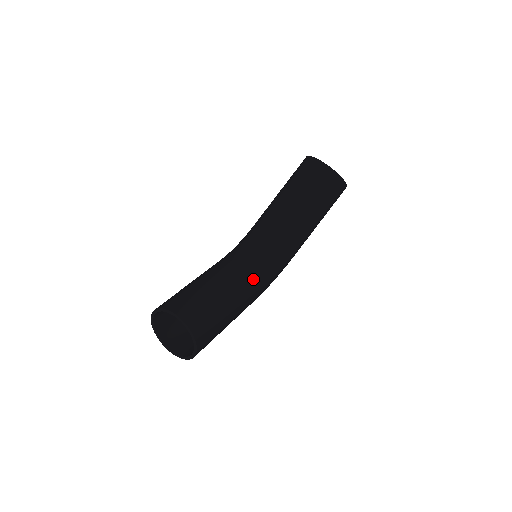
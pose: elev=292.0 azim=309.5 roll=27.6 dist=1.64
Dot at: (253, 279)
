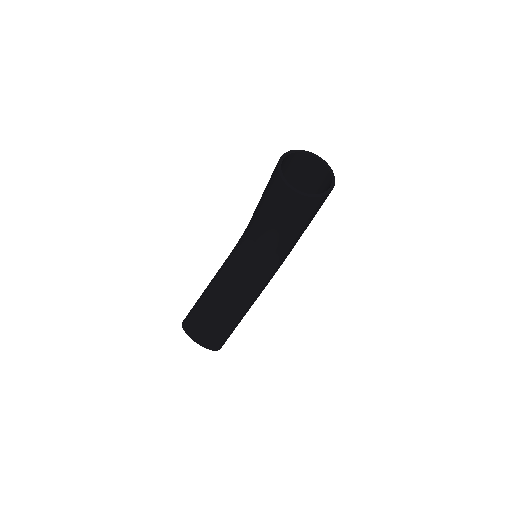
Dot at: (254, 285)
